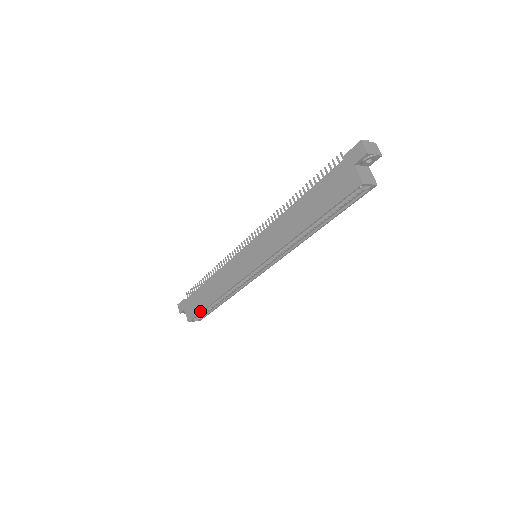
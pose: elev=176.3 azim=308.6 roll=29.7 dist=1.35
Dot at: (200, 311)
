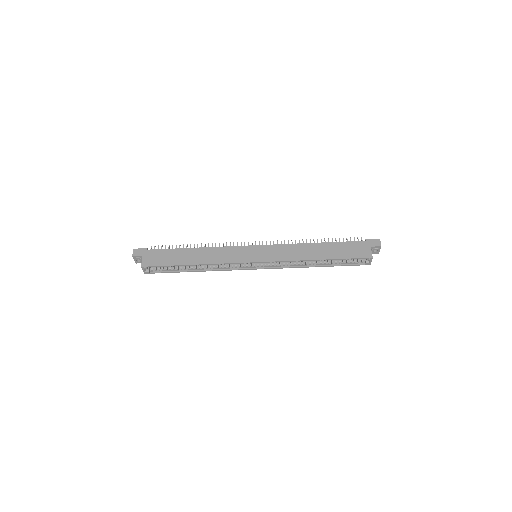
Dot at: (167, 264)
